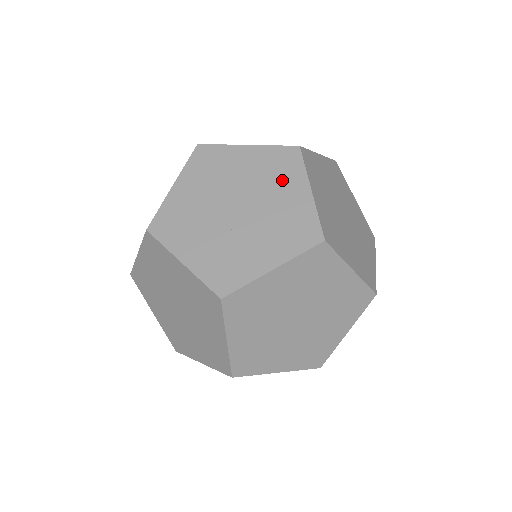
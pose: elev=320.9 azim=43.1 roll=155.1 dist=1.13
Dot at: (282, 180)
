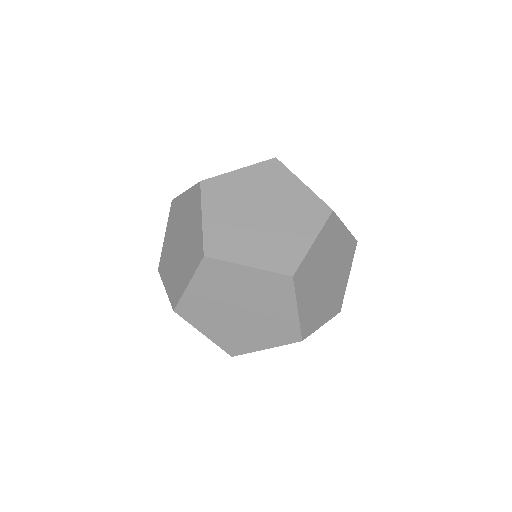
Dot at: occluded
